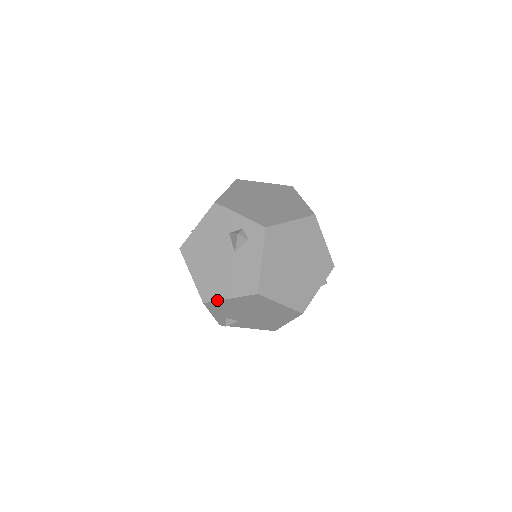
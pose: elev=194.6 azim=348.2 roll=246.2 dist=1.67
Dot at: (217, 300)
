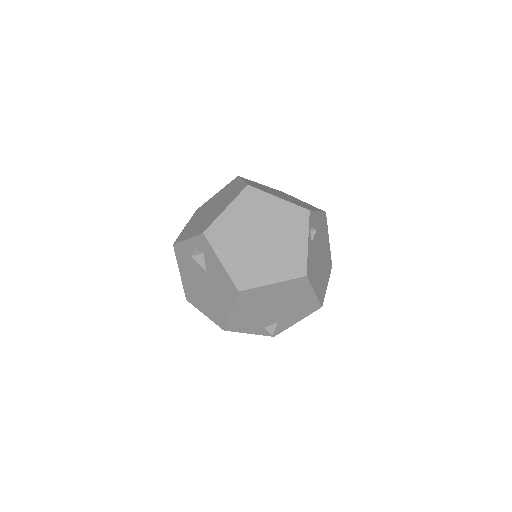
Dot at: (227, 320)
